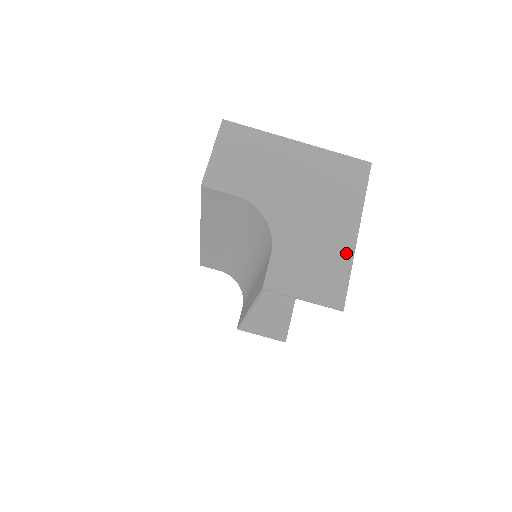
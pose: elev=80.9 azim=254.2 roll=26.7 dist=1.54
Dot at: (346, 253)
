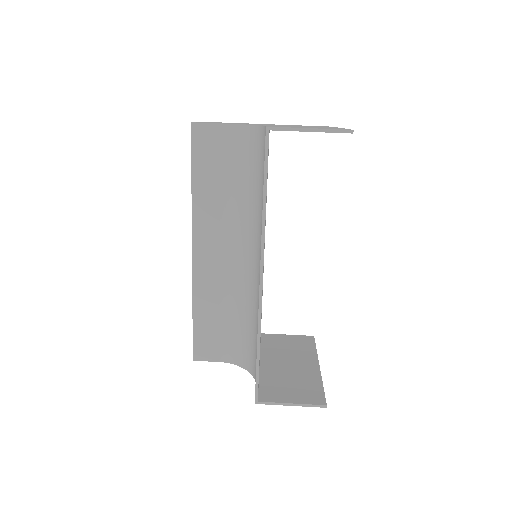
Dot at: occluded
